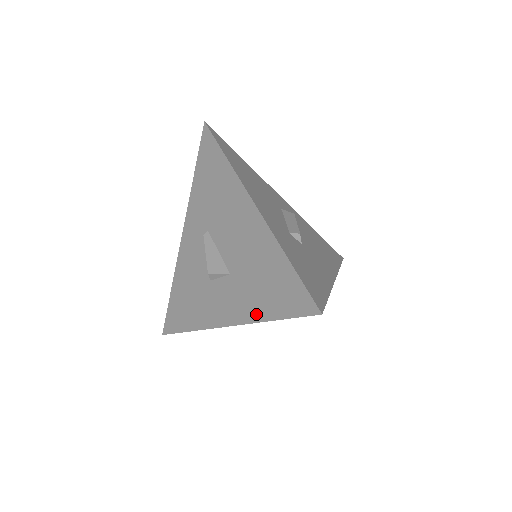
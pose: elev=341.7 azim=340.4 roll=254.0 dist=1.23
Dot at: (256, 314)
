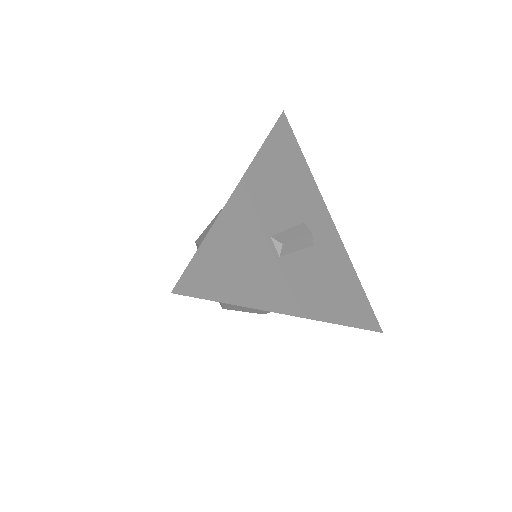
Dot at: occluded
